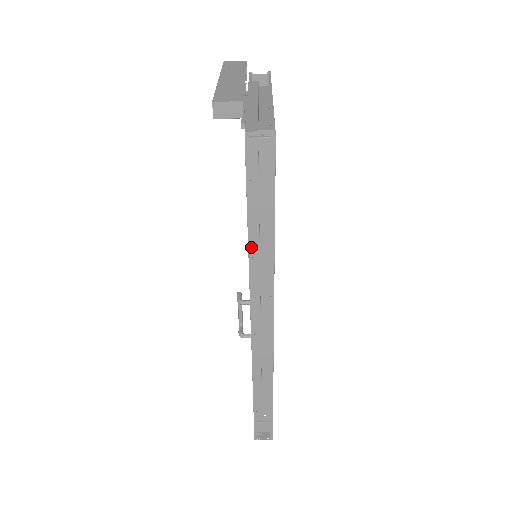
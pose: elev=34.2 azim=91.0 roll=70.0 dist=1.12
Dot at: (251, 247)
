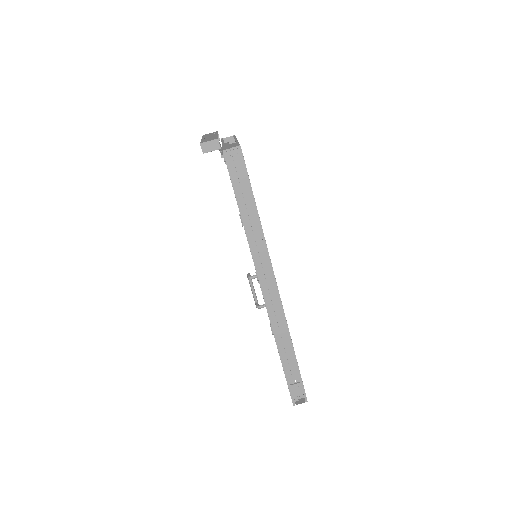
Dot at: (245, 226)
